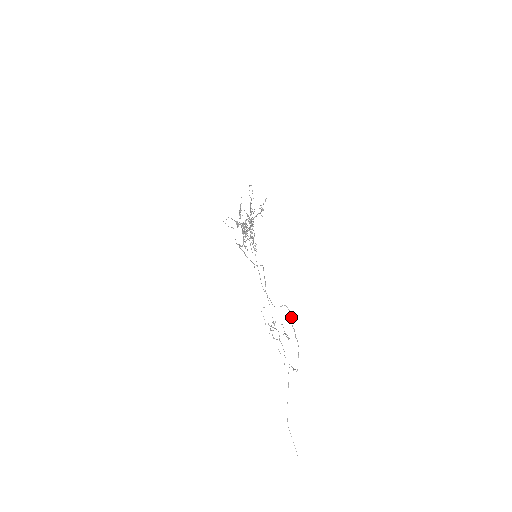
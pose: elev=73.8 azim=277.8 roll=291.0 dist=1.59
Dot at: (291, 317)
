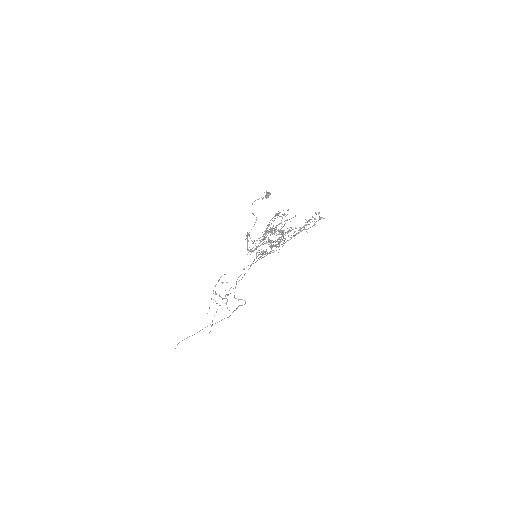
Dot at: occluded
